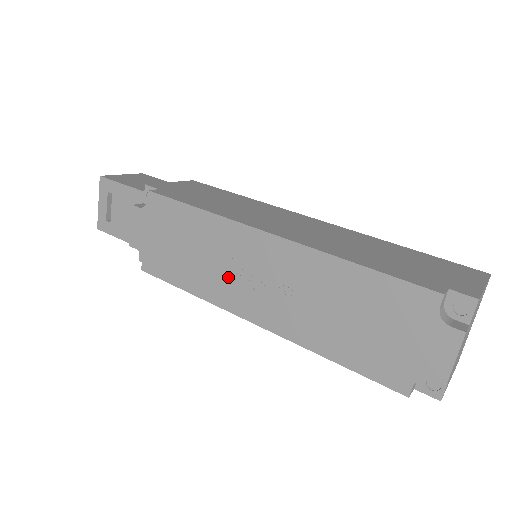
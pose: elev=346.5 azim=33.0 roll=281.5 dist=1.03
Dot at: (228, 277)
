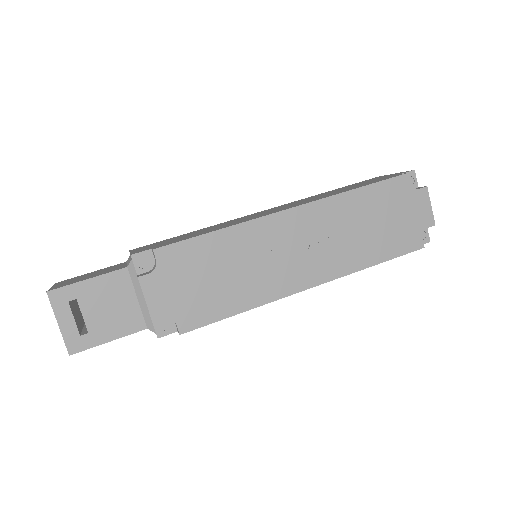
Dot at: (274, 268)
